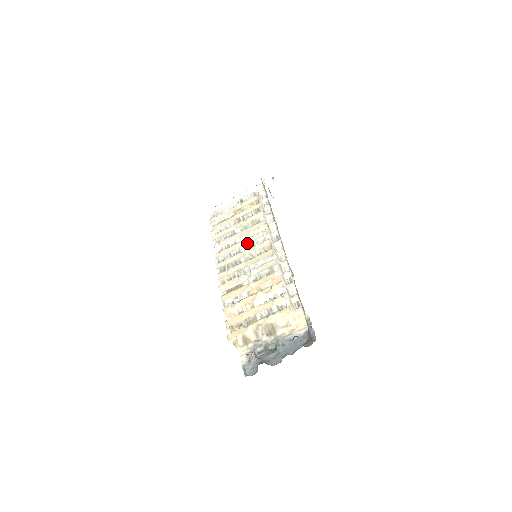
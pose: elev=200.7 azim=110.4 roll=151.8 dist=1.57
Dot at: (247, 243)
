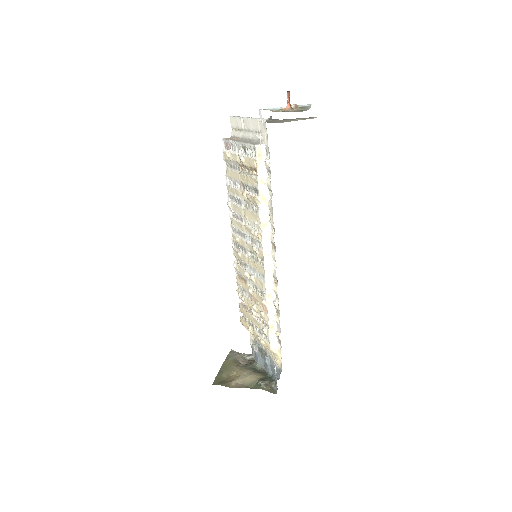
Dot at: (248, 234)
